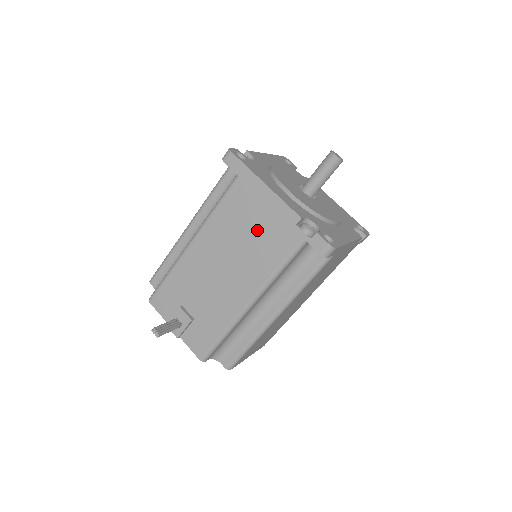
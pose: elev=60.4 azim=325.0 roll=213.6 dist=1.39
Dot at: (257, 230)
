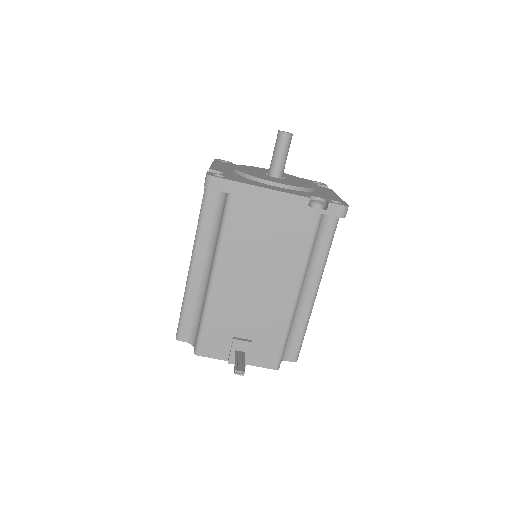
Dot at: (274, 230)
